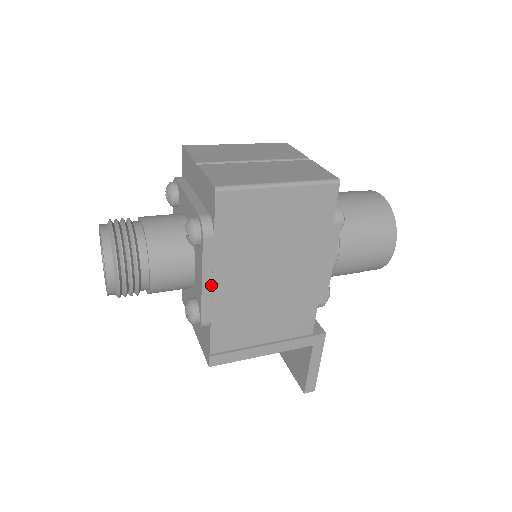
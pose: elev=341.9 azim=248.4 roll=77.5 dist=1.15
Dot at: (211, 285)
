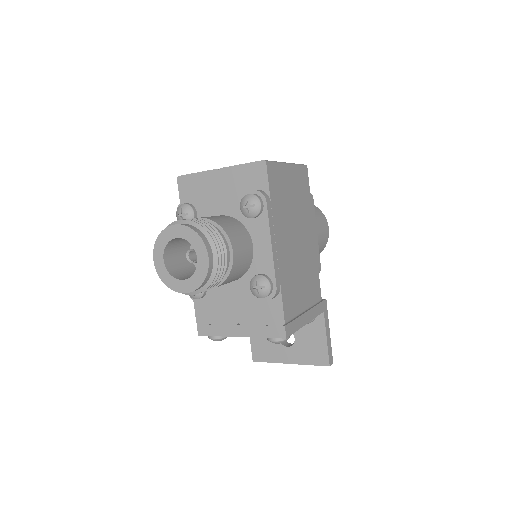
Dot at: (275, 248)
